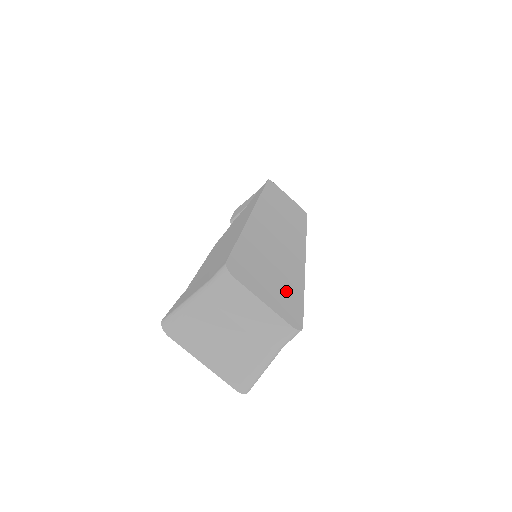
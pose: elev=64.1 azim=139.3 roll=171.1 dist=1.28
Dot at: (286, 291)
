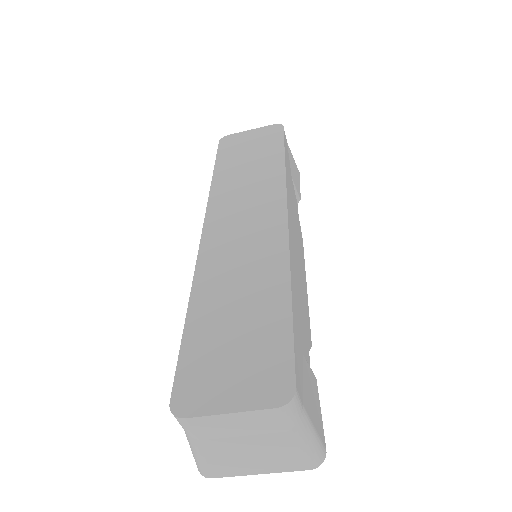
Dot at: (262, 341)
